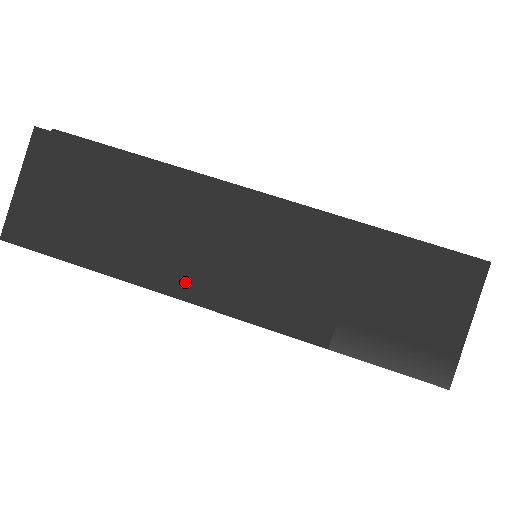
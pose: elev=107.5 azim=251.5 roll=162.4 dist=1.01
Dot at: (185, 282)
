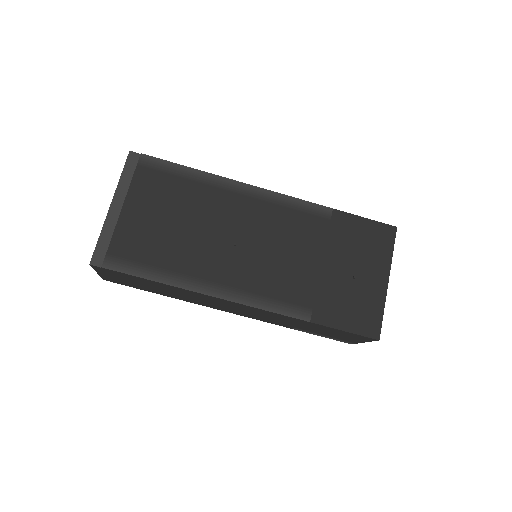
Dot at: (212, 307)
